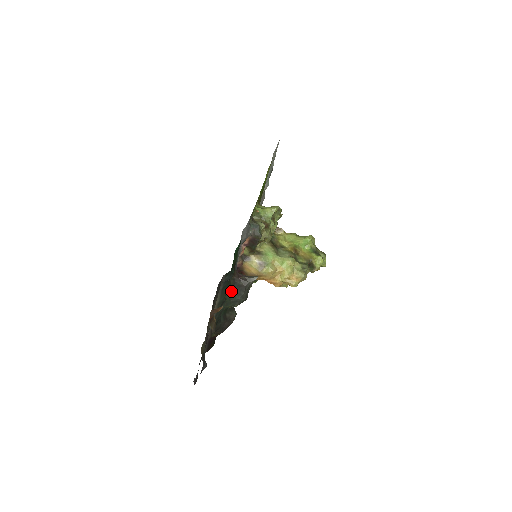
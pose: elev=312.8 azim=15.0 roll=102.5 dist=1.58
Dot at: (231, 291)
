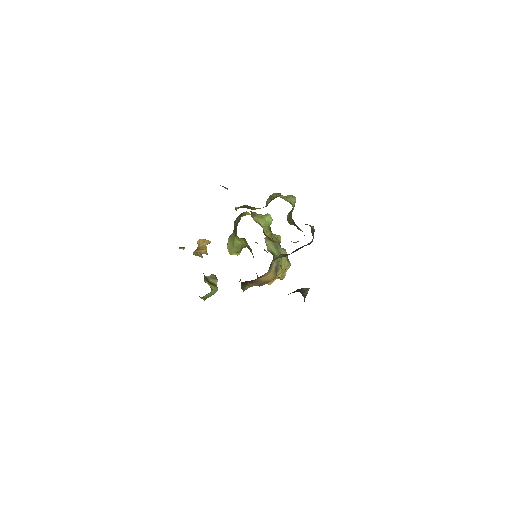
Dot at: occluded
